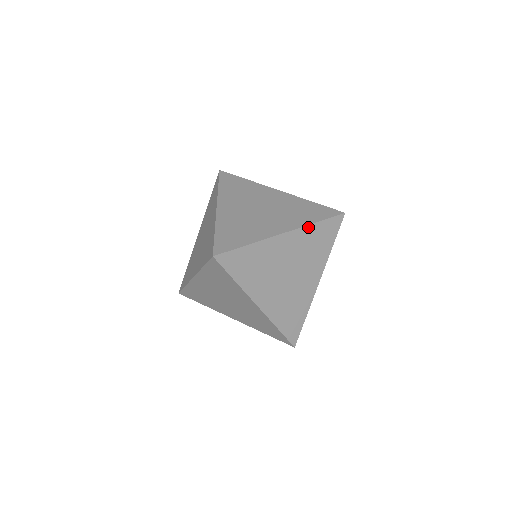
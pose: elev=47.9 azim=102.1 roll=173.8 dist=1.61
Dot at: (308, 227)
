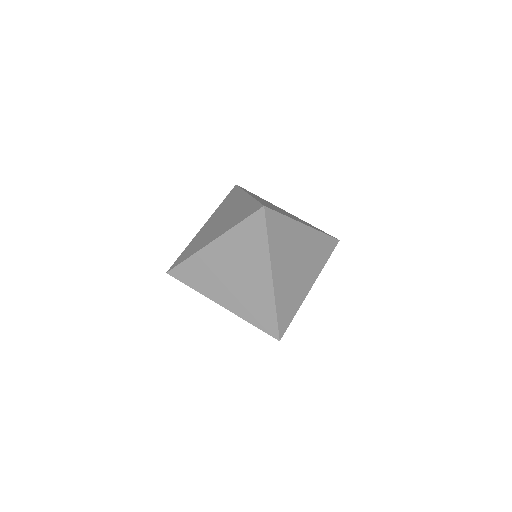
Dot at: (231, 231)
